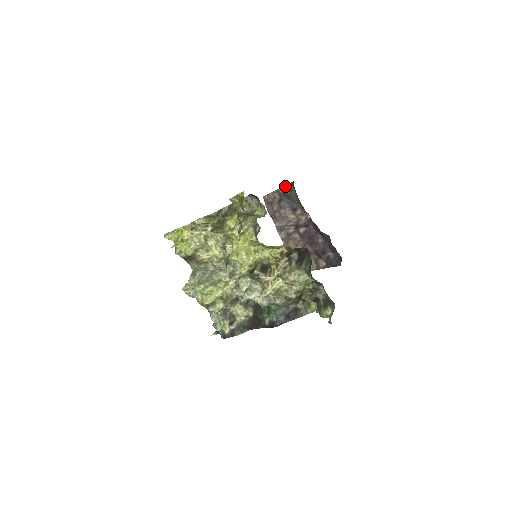
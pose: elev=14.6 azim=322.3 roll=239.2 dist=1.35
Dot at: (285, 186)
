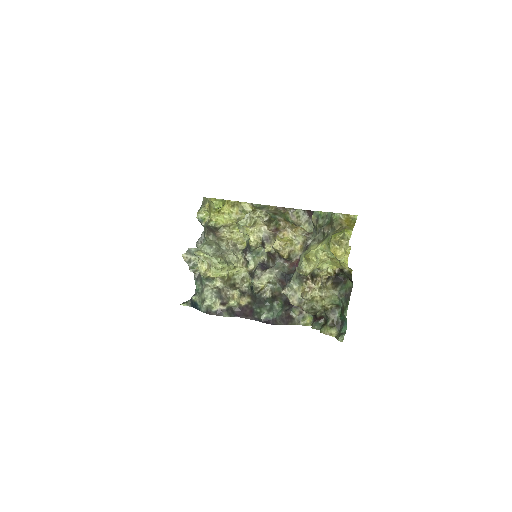
Dot at: occluded
